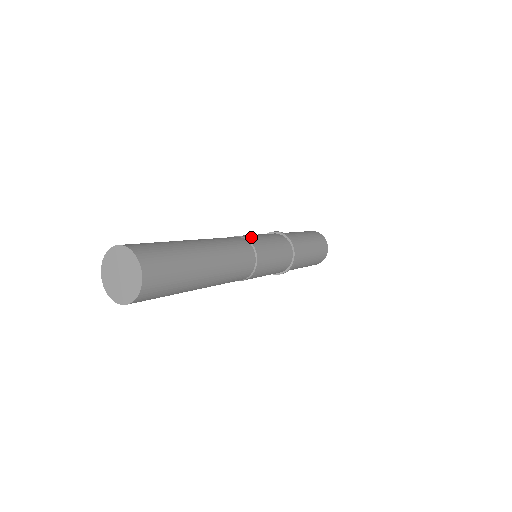
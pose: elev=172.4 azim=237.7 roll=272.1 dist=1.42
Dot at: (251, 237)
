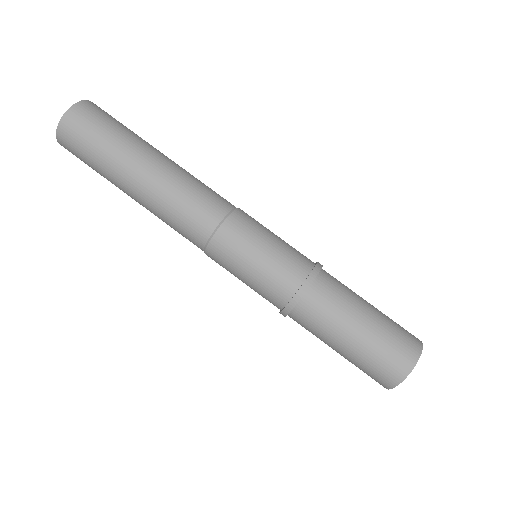
Dot at: occluded
